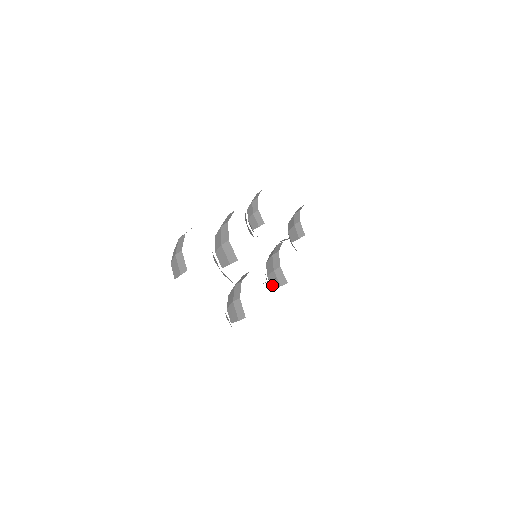
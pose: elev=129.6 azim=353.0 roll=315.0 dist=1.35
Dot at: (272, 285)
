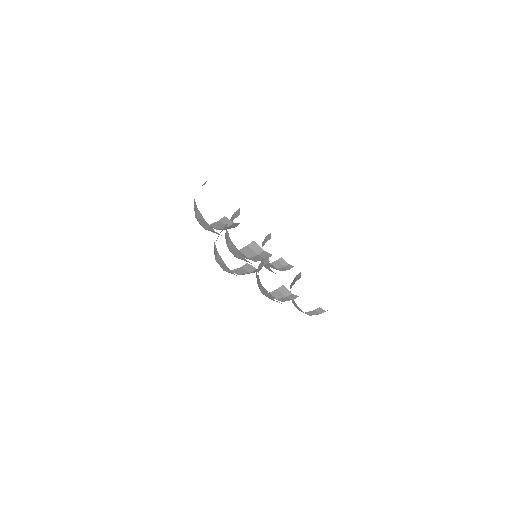
Dot at: (258, 271)
